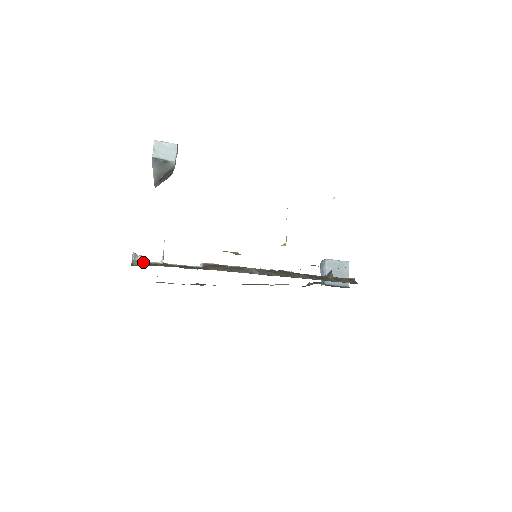
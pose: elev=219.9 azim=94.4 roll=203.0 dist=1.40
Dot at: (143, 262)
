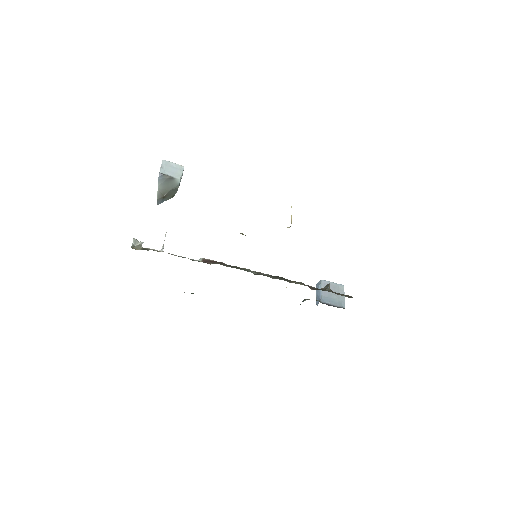
Dot at: (143, 248)
